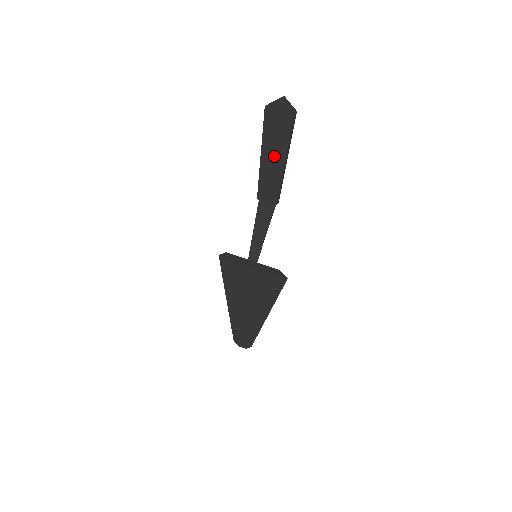
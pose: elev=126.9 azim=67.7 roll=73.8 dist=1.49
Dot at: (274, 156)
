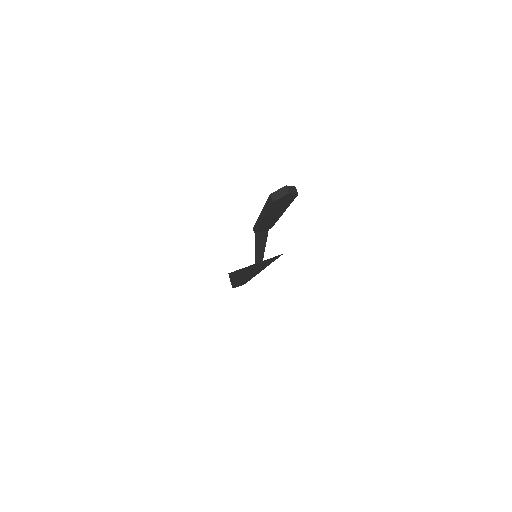
Dot at: (275, 214)
